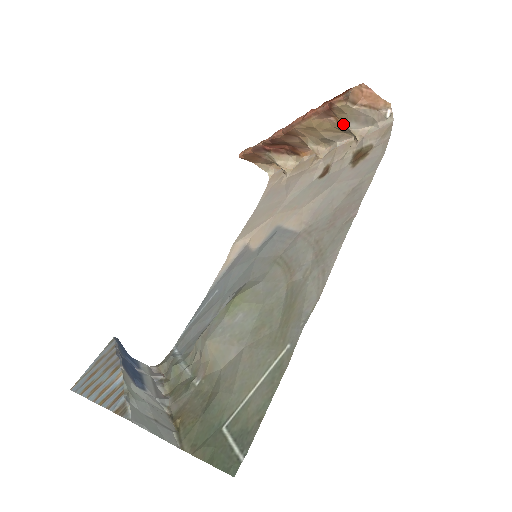
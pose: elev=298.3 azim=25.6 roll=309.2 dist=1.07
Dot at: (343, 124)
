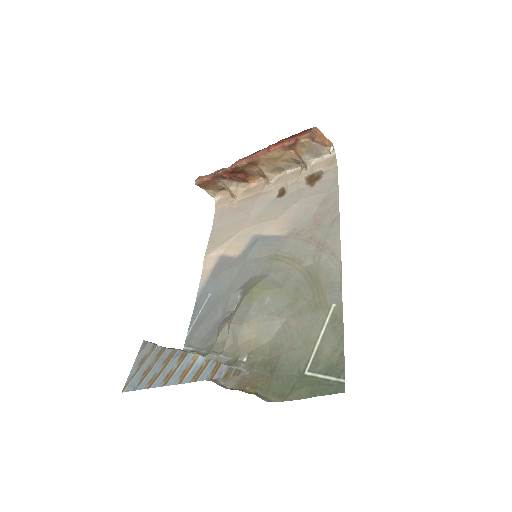
Dot at: (300, 156)
